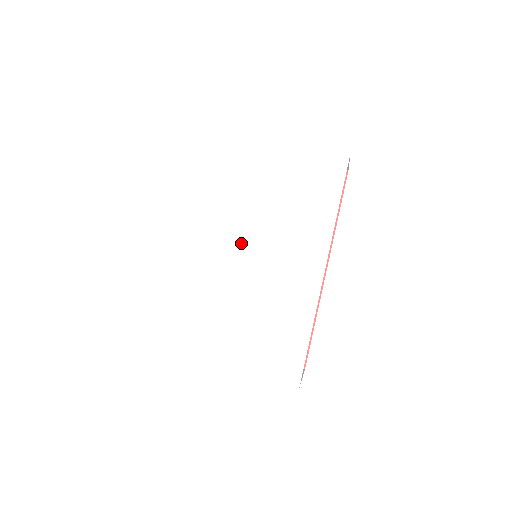
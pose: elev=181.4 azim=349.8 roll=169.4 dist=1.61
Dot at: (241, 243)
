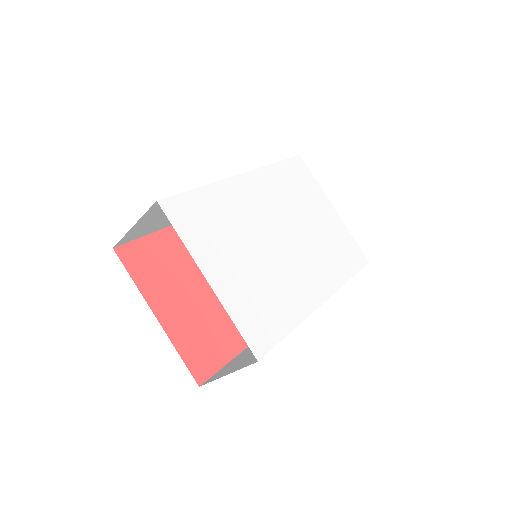
Dot at: (283, 226)
